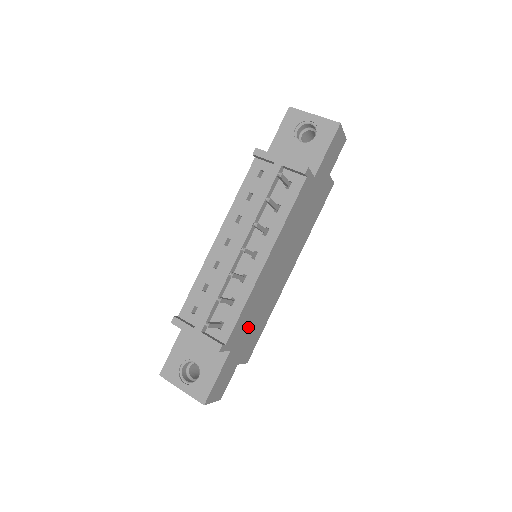
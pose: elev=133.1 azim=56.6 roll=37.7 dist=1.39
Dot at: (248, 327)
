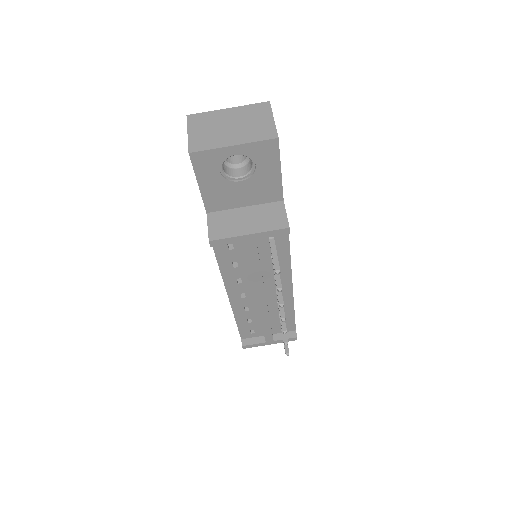
Dot at: occluded
